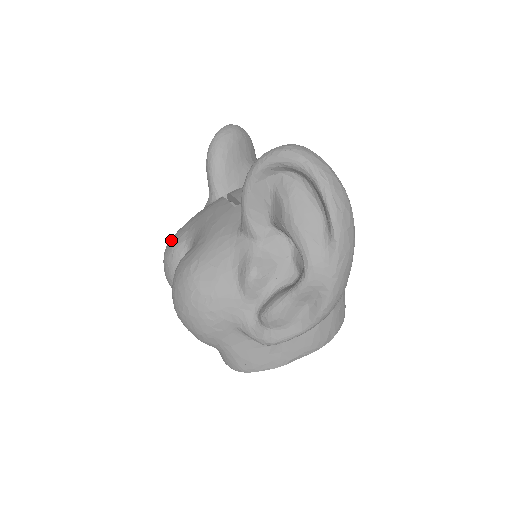
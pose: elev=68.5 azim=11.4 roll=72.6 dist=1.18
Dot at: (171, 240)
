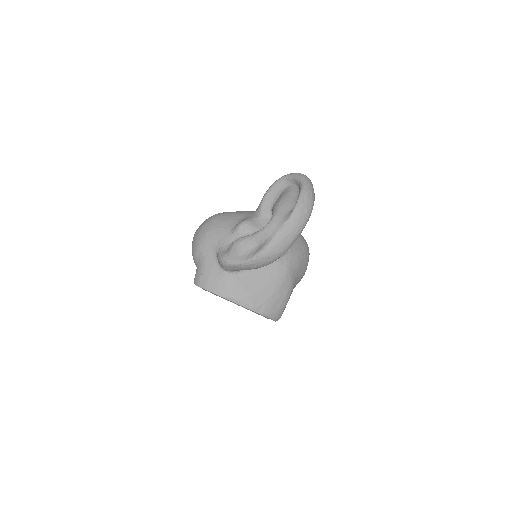
Dot at: occluded
